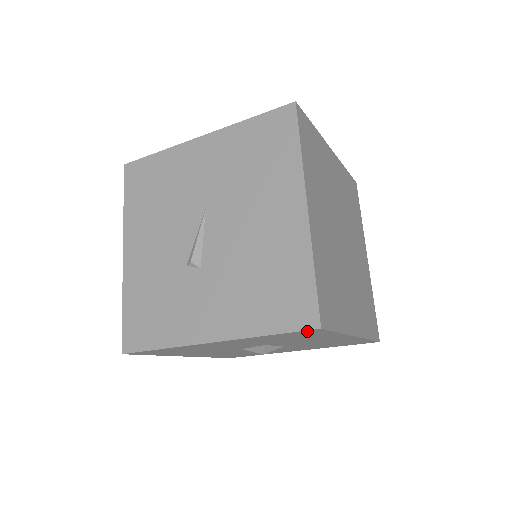
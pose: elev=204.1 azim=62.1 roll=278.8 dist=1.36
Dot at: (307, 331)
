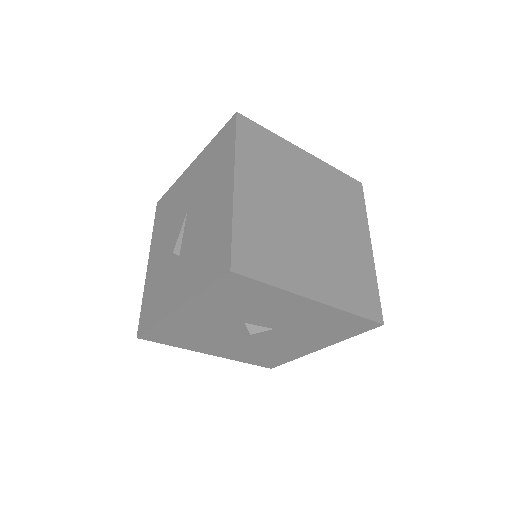
Dot at: (228, 279)
